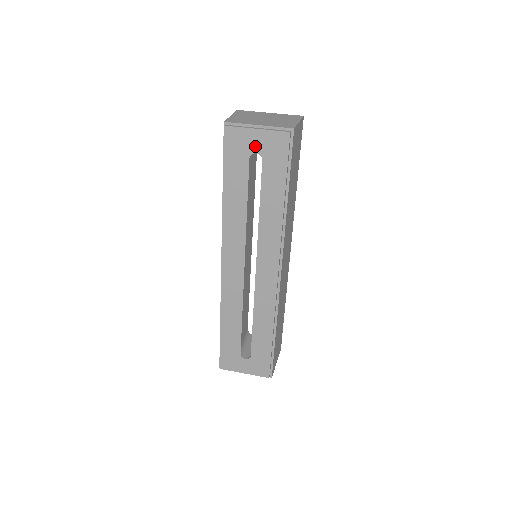
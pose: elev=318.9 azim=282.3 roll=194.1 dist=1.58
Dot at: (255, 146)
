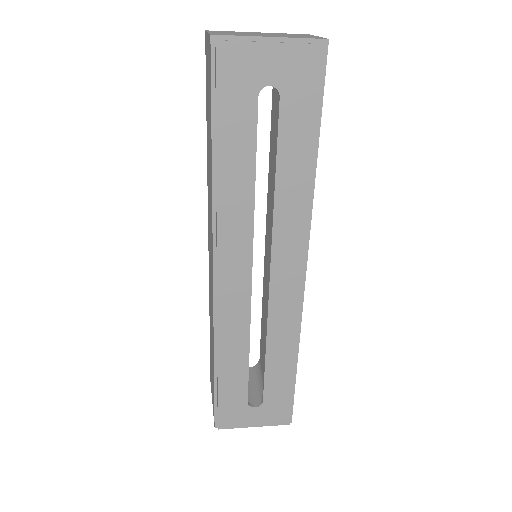
Dot at: (268, 73)
